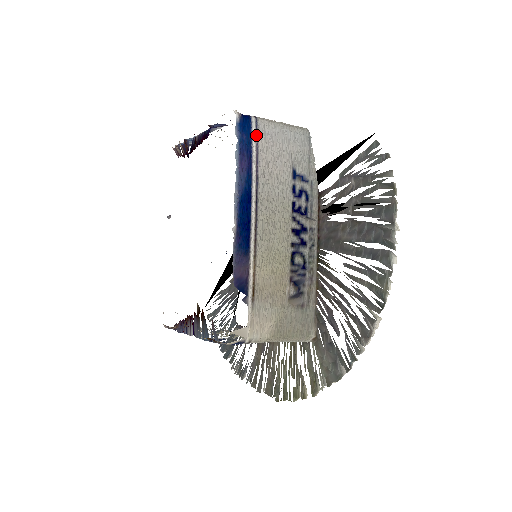
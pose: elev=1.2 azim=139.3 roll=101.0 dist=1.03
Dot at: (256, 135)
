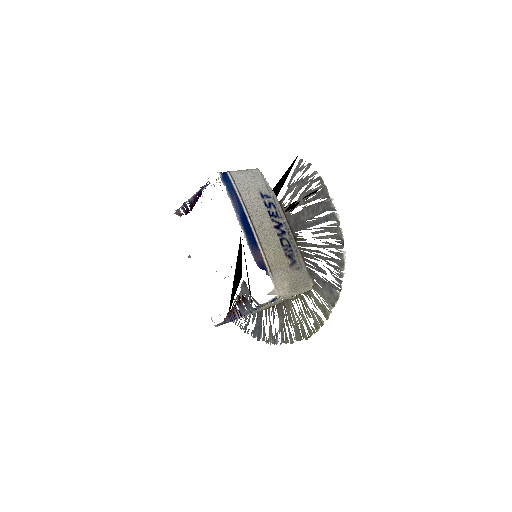
Dot at: (233, 181)
